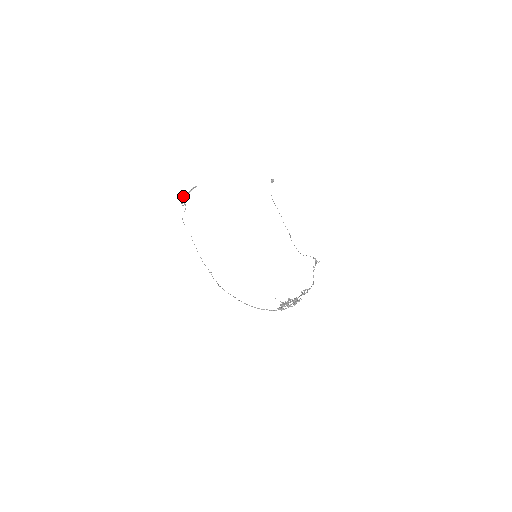
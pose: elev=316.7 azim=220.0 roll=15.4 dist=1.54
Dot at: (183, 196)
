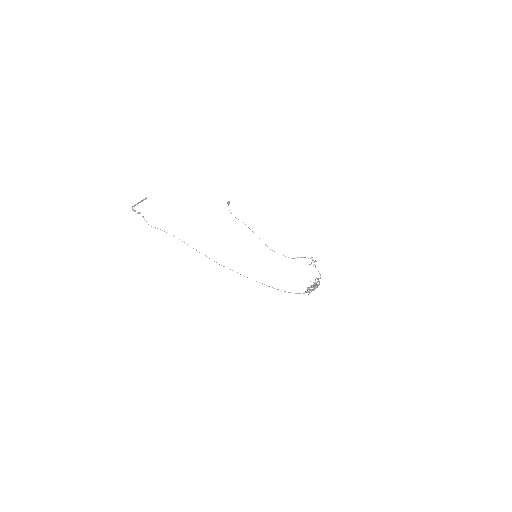
Dot at: occluded
